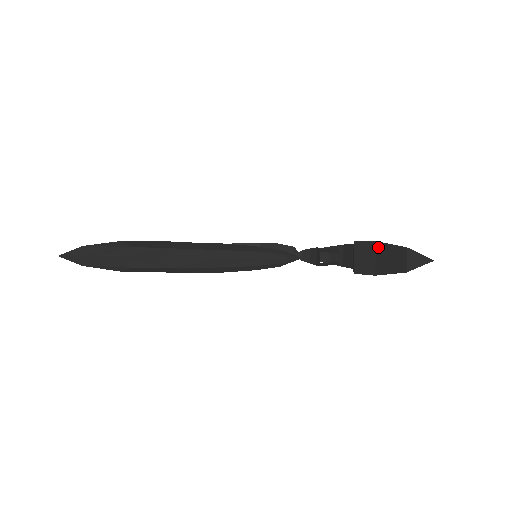
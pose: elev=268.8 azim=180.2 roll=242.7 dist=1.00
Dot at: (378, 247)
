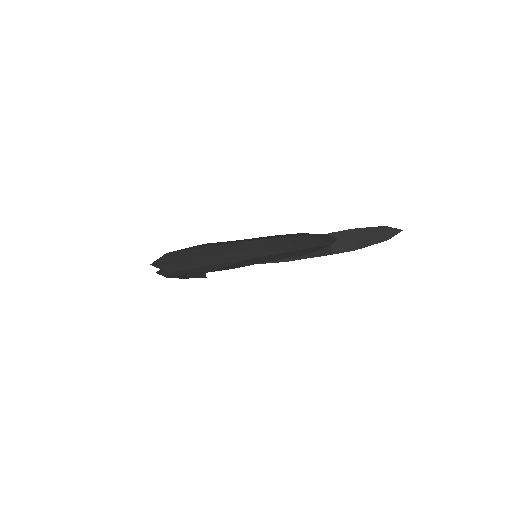
Dot at: (355, 232)
